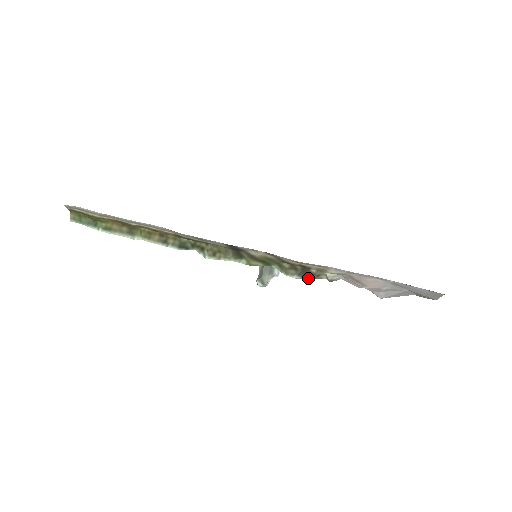
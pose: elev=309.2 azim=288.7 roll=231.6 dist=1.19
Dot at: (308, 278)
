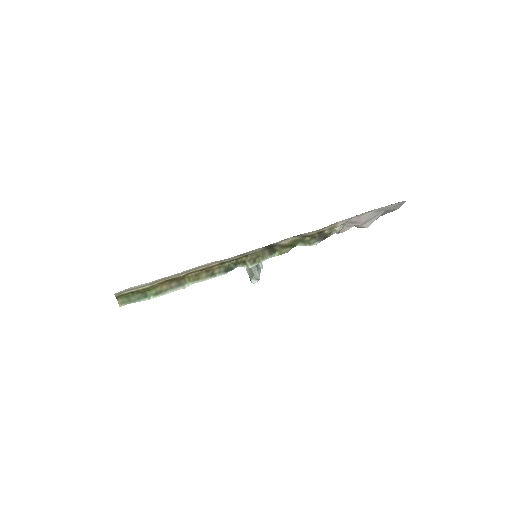
Dot at: (324, 239)
